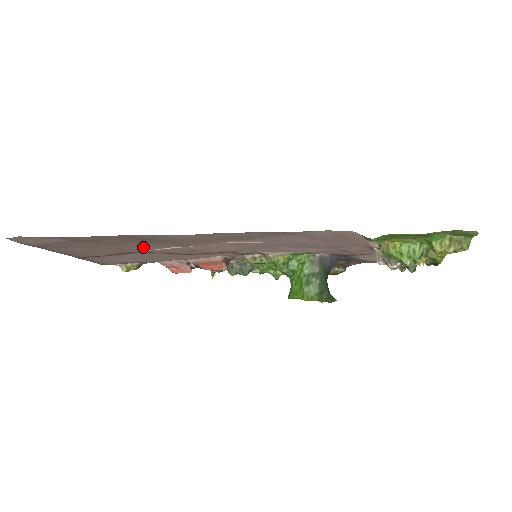
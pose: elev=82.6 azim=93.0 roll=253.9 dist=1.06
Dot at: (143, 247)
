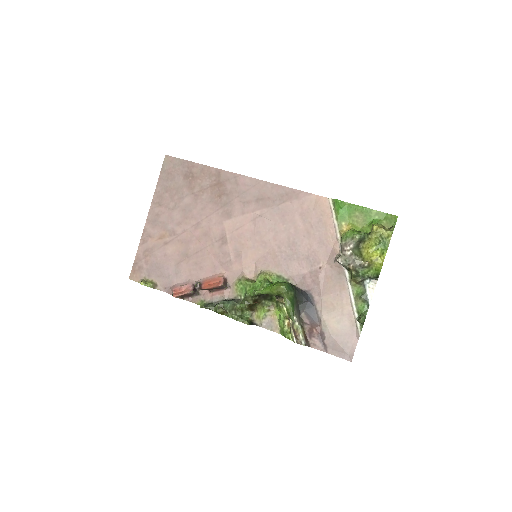
Dot at: (201, 214)
